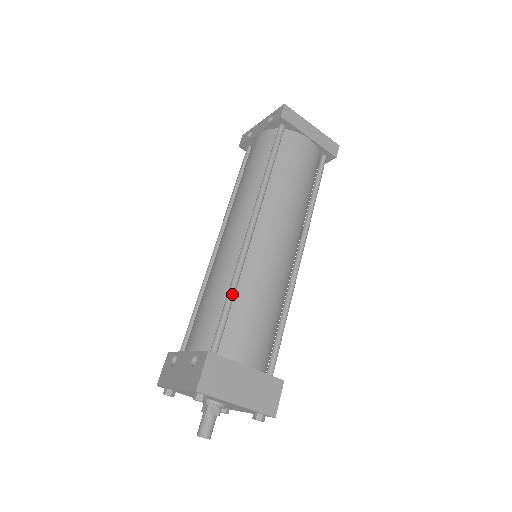
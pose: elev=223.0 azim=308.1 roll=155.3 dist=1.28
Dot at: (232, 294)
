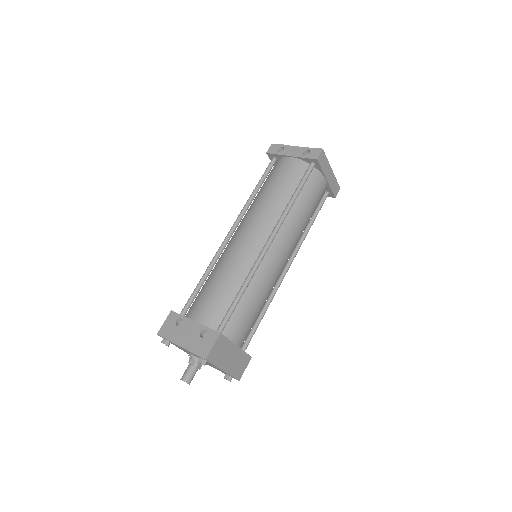
Dot at: (243, 292)
